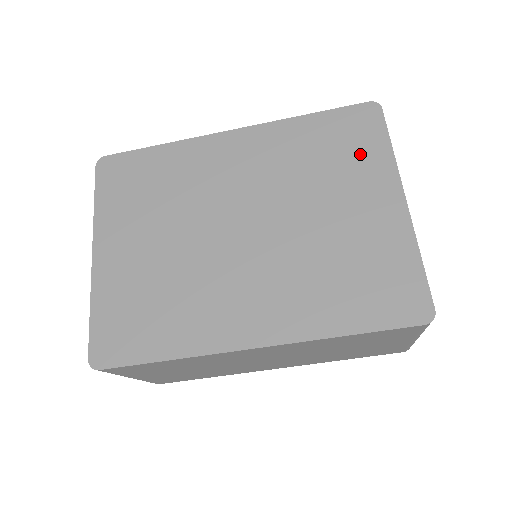
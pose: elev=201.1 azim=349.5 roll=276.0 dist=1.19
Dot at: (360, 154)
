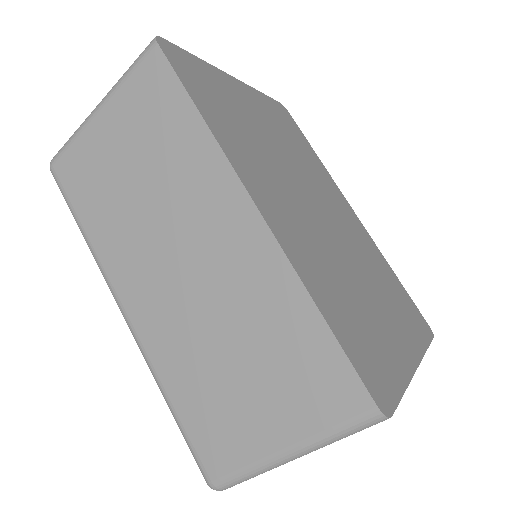
Dot at: (409, 320)
